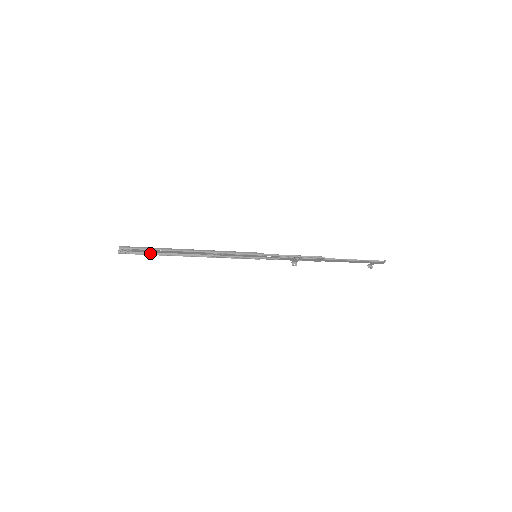
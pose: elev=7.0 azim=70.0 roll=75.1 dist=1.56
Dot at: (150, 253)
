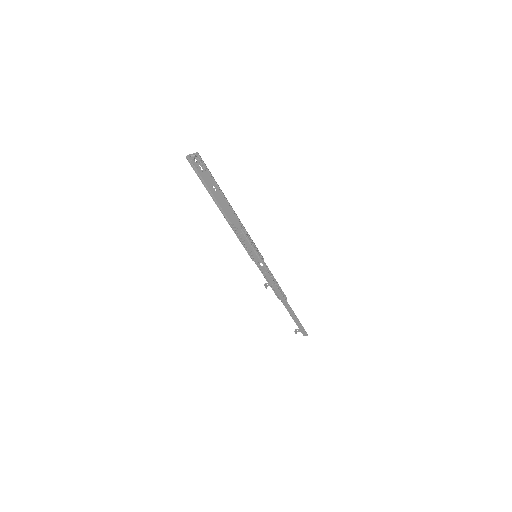
Dot at: (203, 181)
